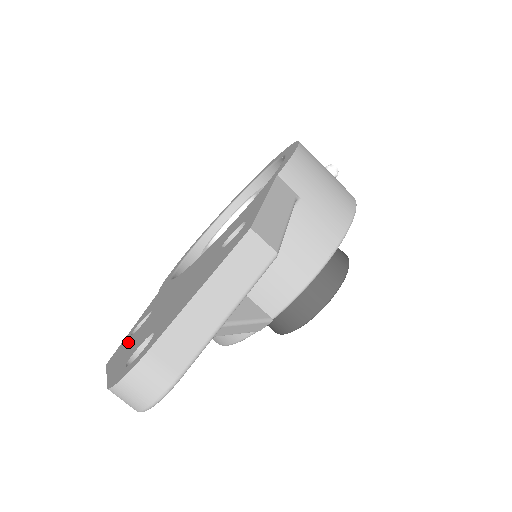
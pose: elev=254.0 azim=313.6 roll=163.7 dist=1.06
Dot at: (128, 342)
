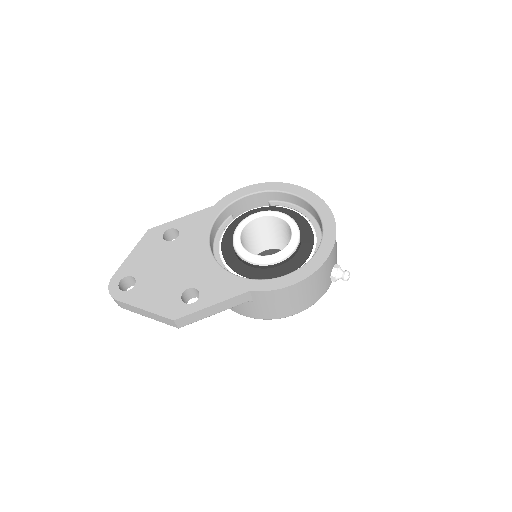
Dot at: (154, 243)
